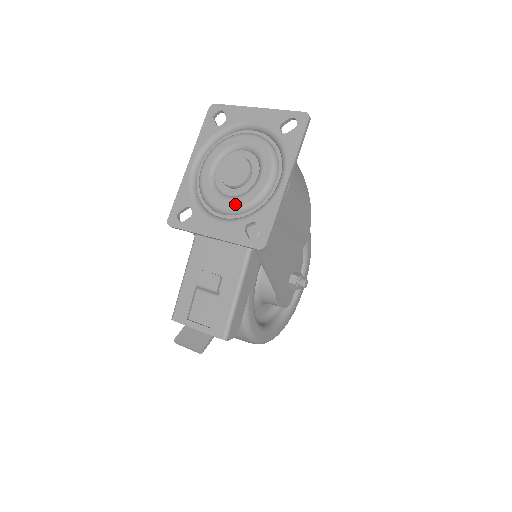
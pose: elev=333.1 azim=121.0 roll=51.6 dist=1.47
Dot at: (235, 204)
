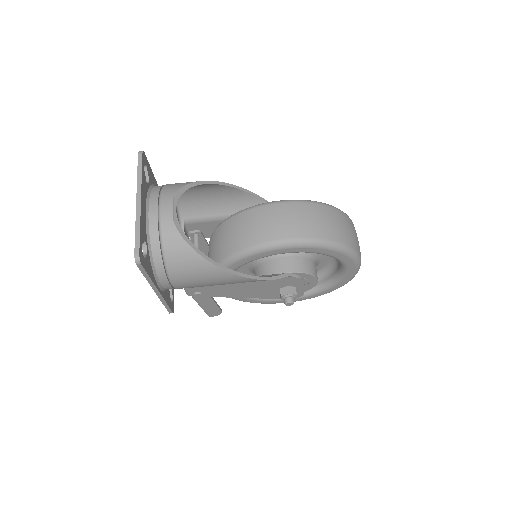
Dot at: occluded
